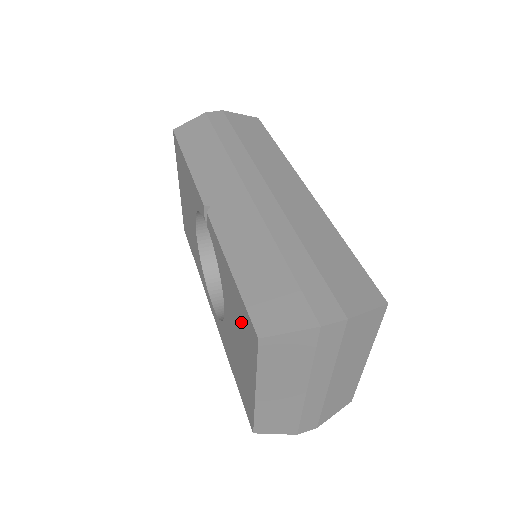
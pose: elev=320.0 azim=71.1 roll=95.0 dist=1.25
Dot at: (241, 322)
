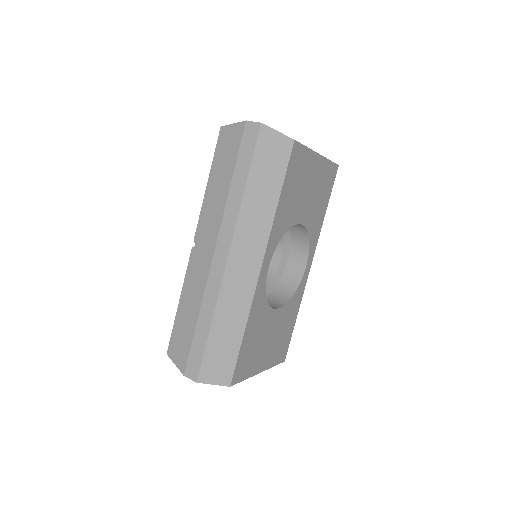
Dot at: occluded
